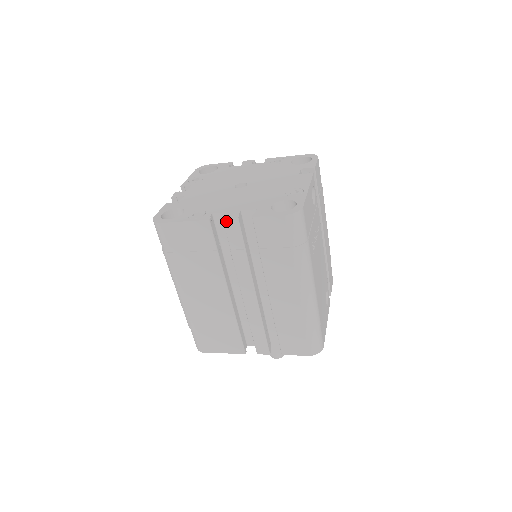
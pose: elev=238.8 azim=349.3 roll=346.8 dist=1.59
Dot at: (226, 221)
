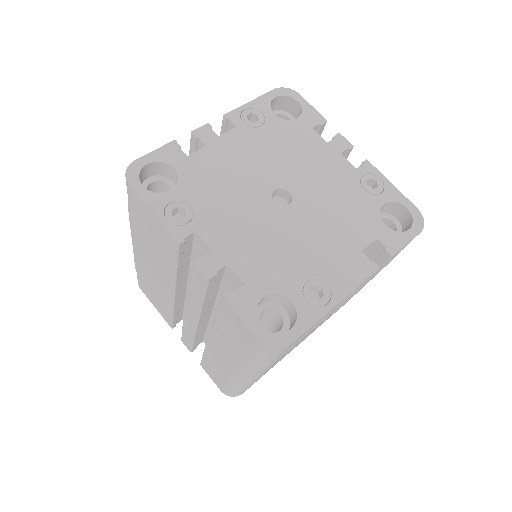
Dot at: (195, 266)
